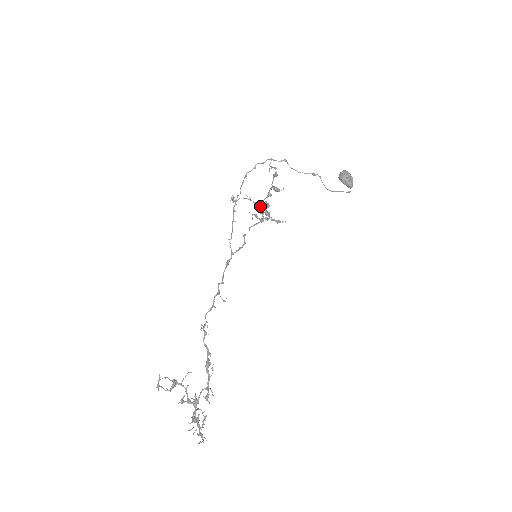
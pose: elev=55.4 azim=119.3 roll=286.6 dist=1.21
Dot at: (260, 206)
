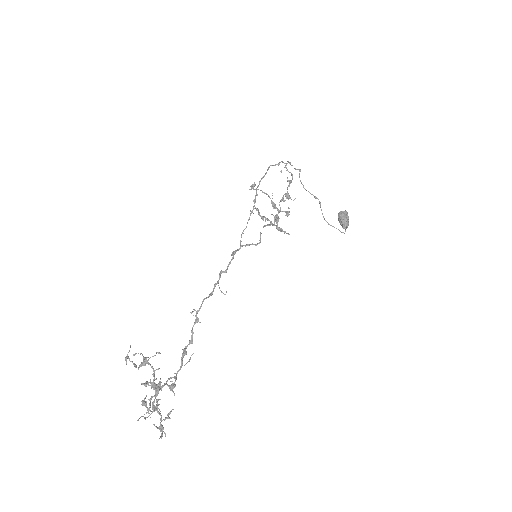
Dot at: (276, 208)
